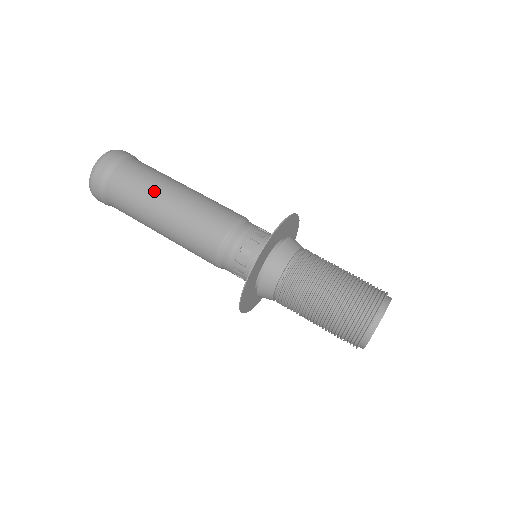
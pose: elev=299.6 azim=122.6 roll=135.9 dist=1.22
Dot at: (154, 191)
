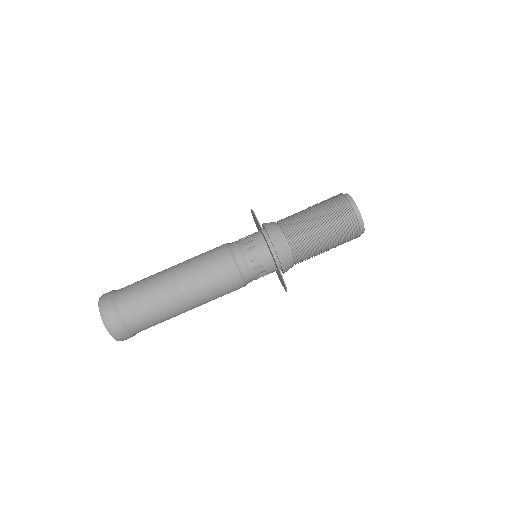
Dot at: (170, 309)
